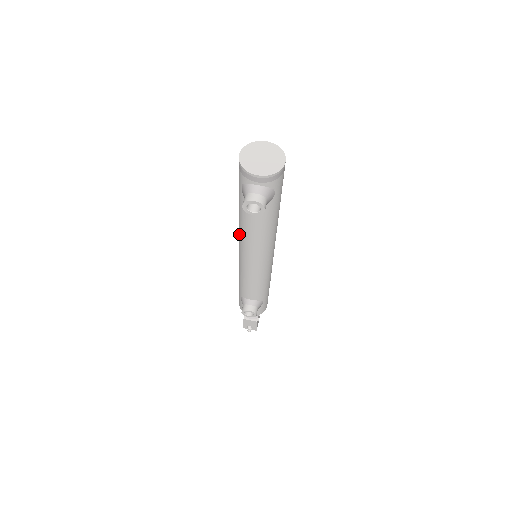
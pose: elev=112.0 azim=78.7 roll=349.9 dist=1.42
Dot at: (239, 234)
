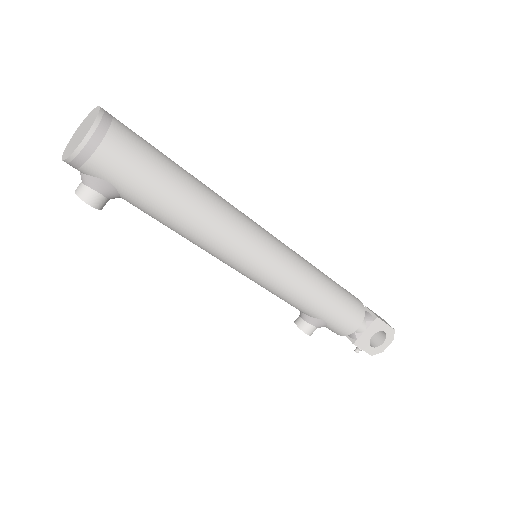
Dot at: occluded
